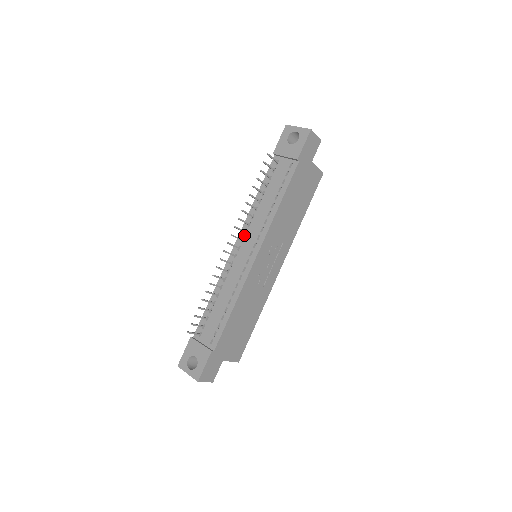
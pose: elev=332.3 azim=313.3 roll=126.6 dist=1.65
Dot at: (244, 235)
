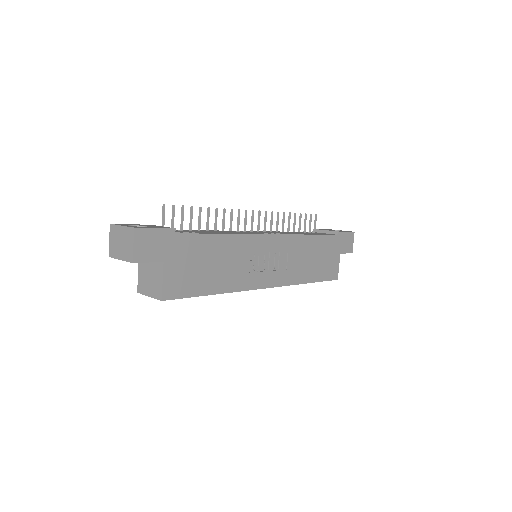
Dot at: (262, 231)
